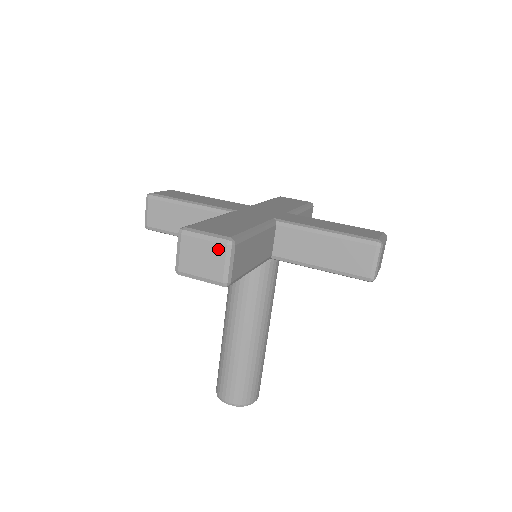
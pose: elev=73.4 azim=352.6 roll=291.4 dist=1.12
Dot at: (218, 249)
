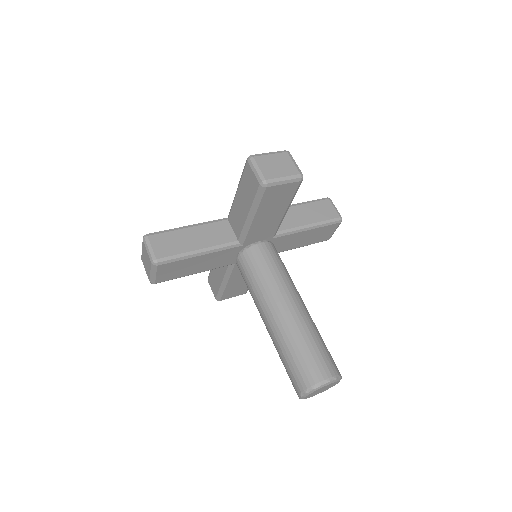
Dot at: (283, 156)
